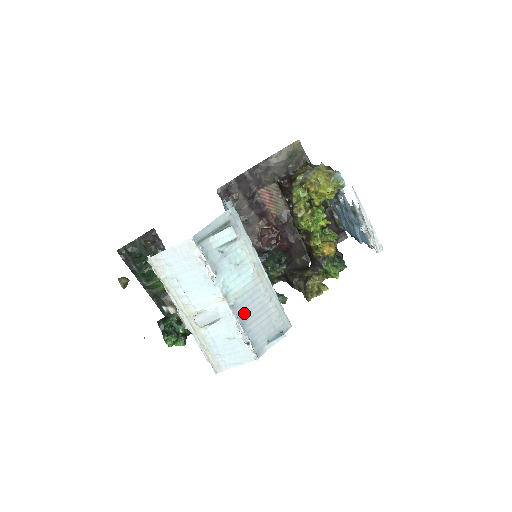
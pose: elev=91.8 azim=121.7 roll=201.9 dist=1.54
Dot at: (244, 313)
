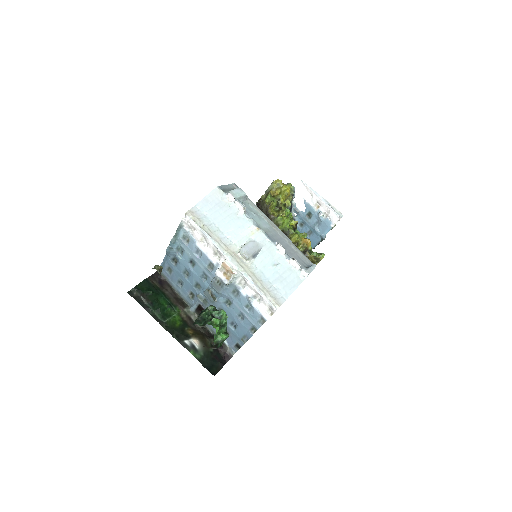
Dot at: (277, 243)
